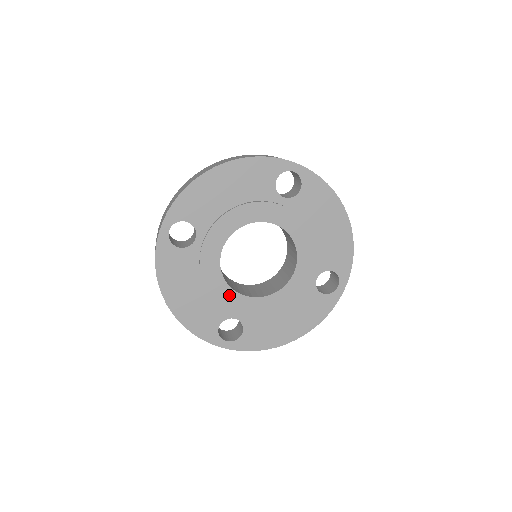
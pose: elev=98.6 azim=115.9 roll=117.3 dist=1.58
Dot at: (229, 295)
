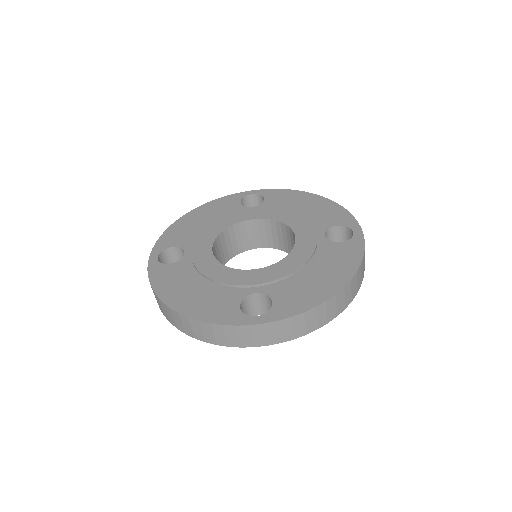
Dot at: (236, 275)
